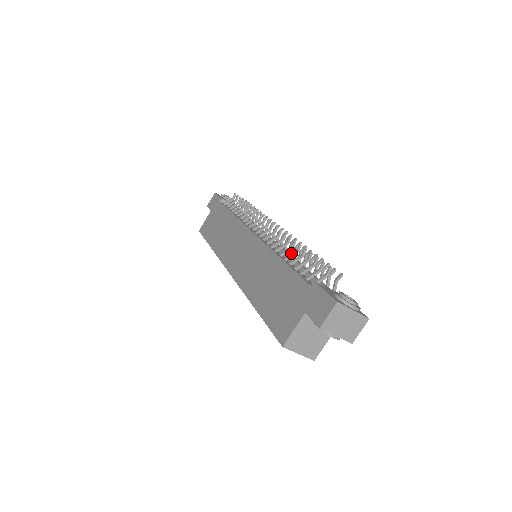
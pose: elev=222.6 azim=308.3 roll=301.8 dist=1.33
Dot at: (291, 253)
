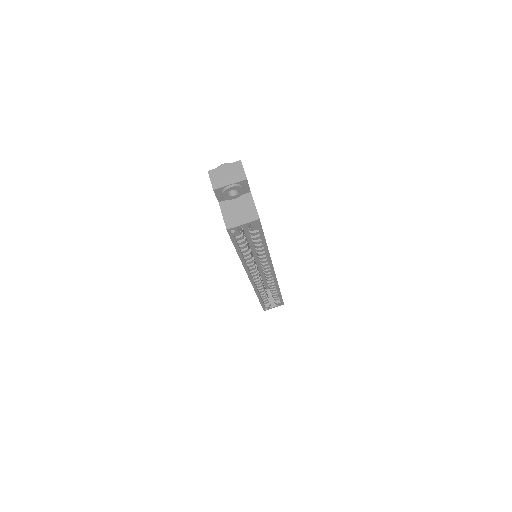
Dot at: occluded
